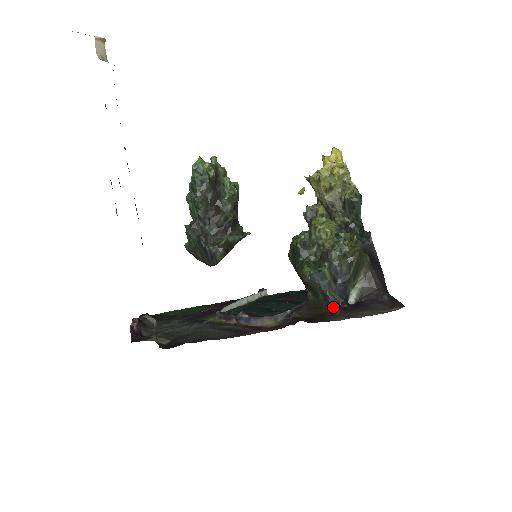
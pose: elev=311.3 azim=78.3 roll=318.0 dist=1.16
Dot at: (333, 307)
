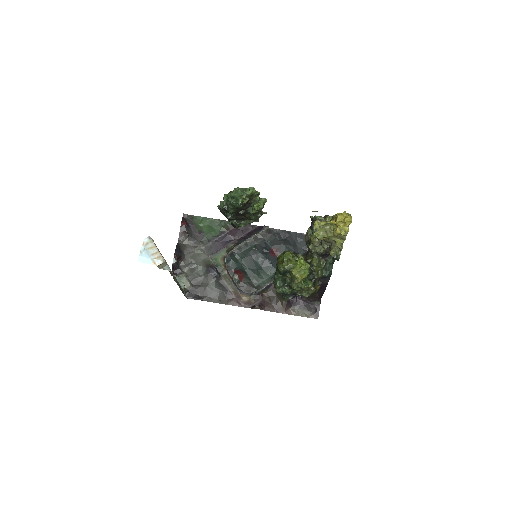
Dot at: (284, 301)
